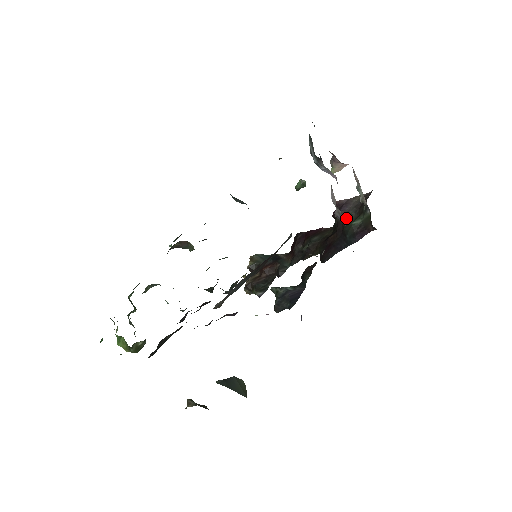
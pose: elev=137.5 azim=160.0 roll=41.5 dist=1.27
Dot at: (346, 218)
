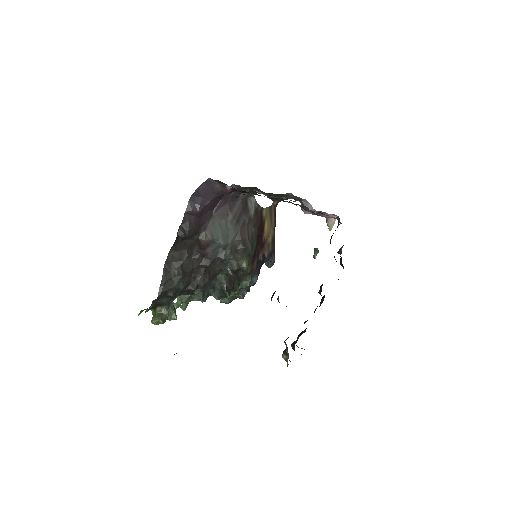
Dot at: occluded
